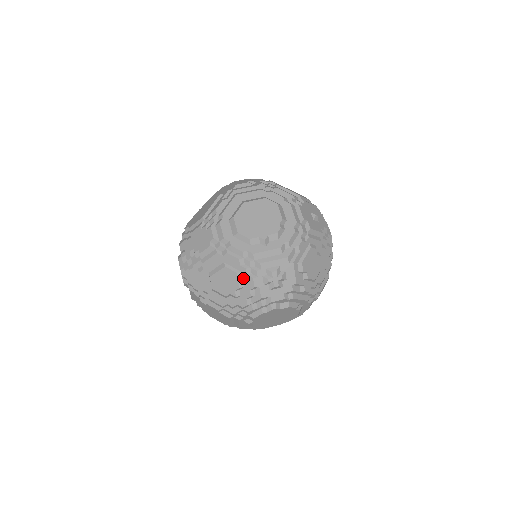
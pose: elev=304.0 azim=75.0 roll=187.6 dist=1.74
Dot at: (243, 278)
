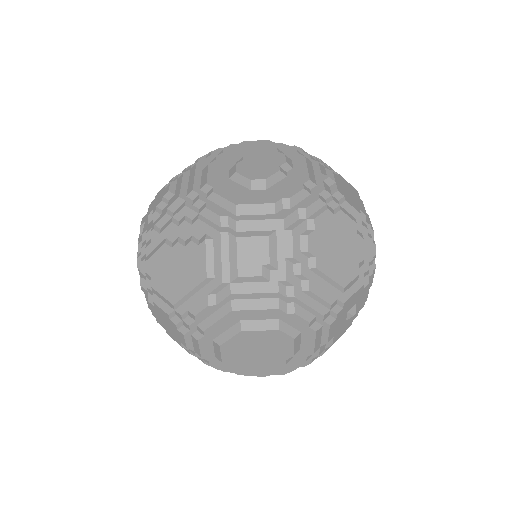
Dot at: occluded
